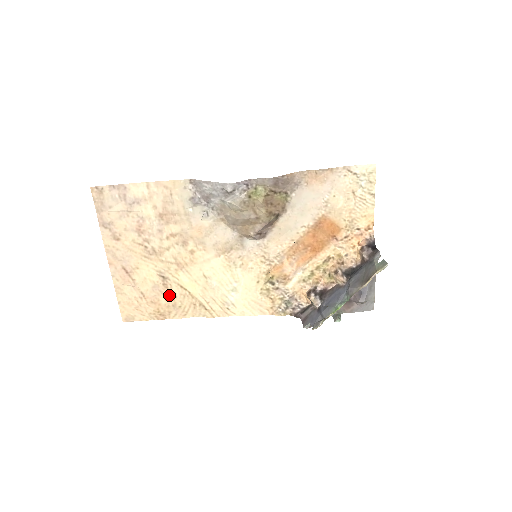
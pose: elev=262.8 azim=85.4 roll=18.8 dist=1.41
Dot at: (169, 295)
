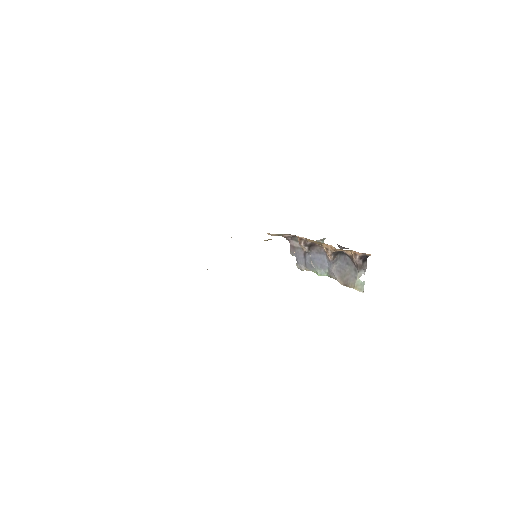
Dot at: occluded
